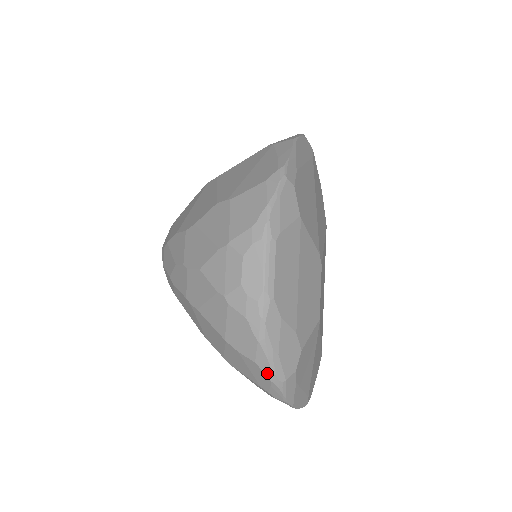
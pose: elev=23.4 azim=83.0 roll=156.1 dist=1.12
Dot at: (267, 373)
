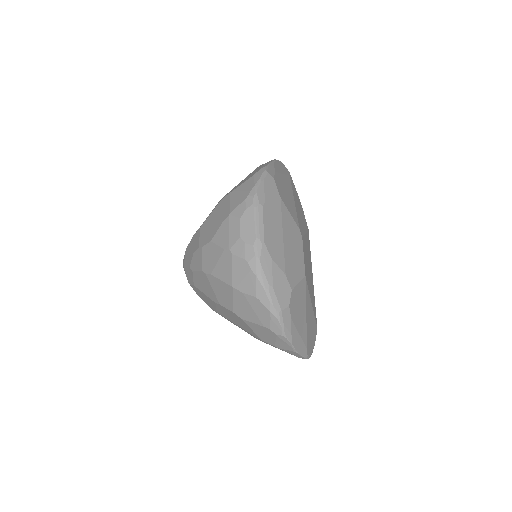
Dot at: (266, 305)
